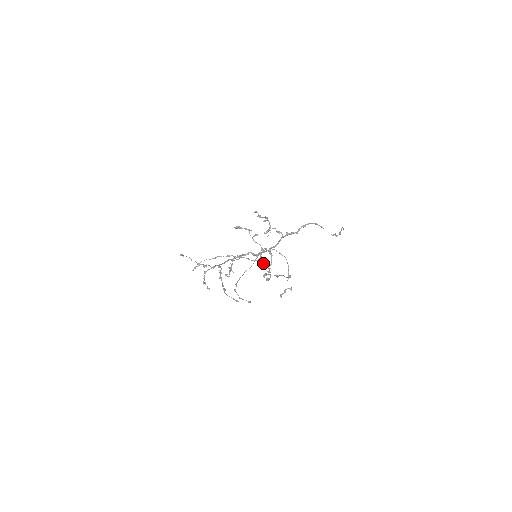
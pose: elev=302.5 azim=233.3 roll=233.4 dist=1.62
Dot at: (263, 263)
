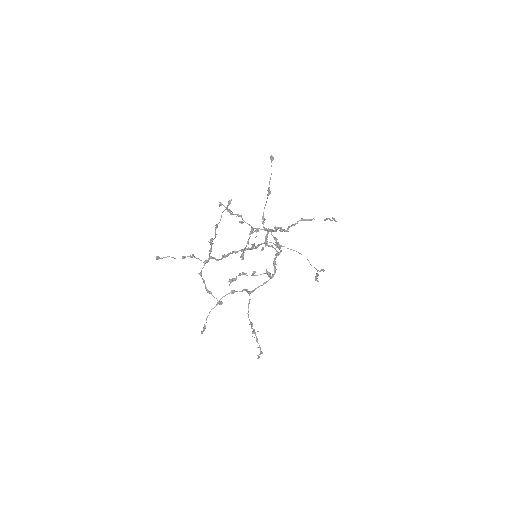
Dot at: (274, 272)
